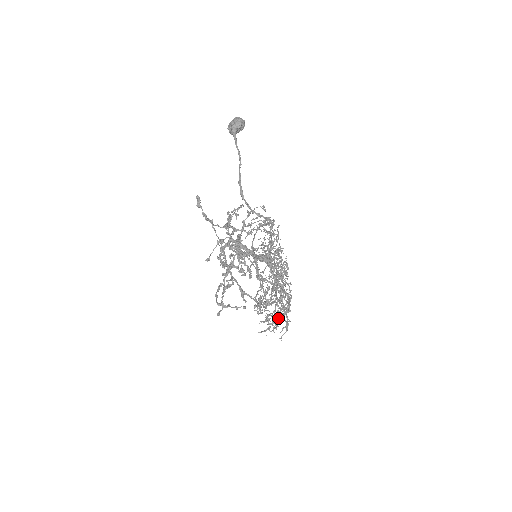
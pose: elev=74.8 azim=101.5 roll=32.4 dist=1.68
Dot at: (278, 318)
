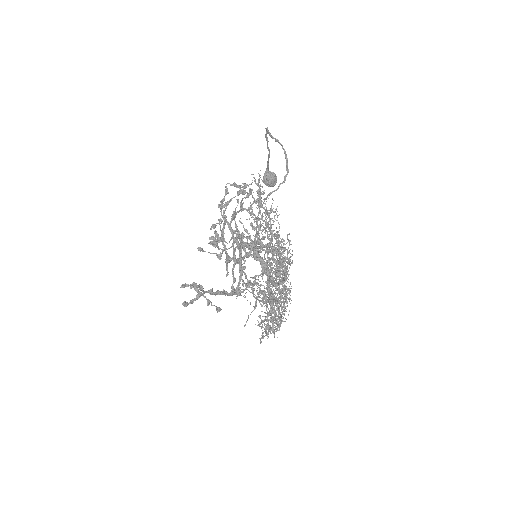
Dot at: (268, 252)
